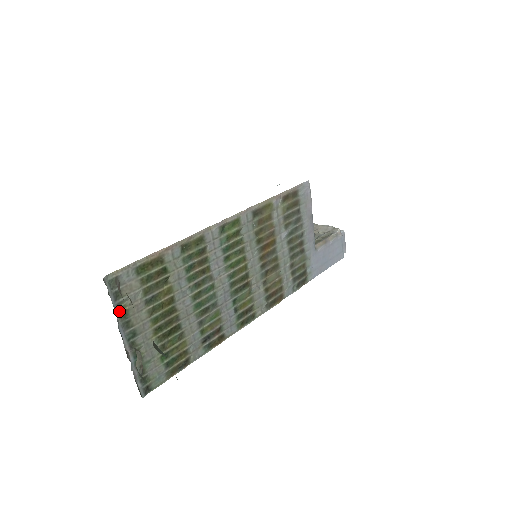
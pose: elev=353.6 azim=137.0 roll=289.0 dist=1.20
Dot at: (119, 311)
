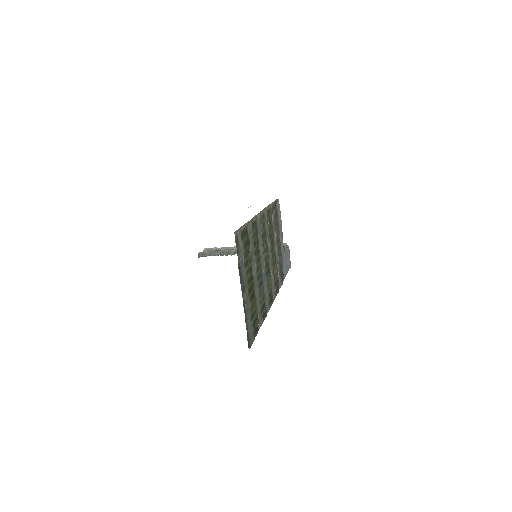
Dot at: (238, 266)
